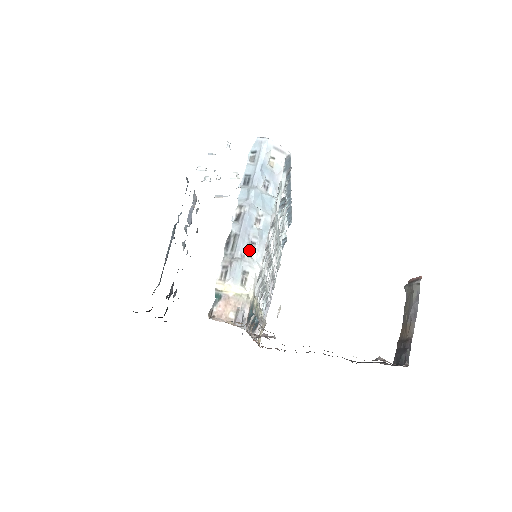
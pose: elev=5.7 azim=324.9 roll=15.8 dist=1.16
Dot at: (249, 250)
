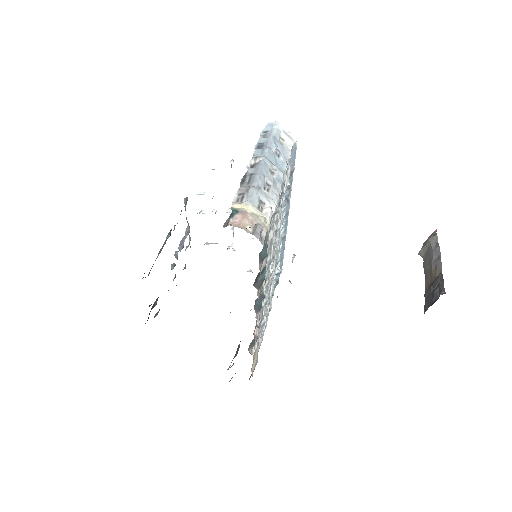
Dot at: (264, 189)
